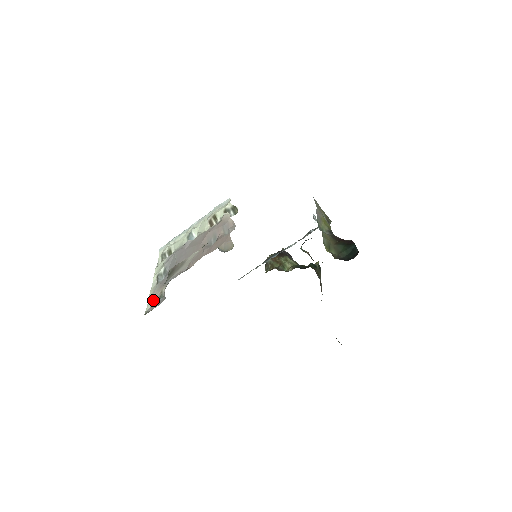
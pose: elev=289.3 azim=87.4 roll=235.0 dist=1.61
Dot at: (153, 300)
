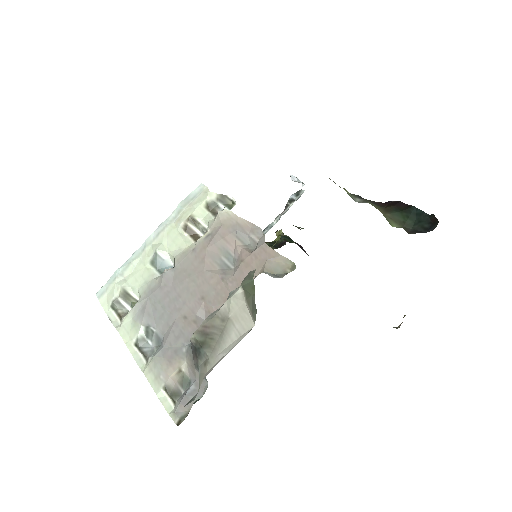
Dot at: (169, 390)
